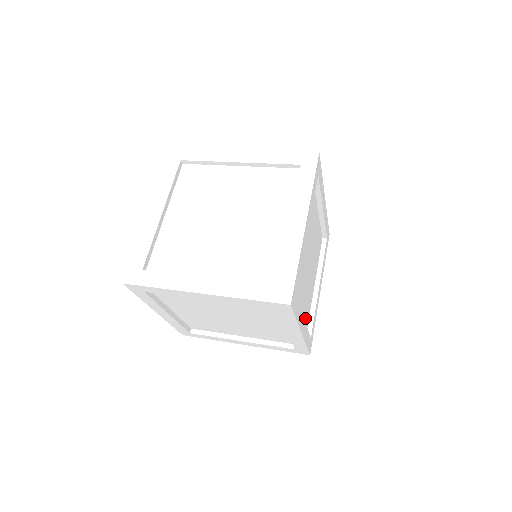
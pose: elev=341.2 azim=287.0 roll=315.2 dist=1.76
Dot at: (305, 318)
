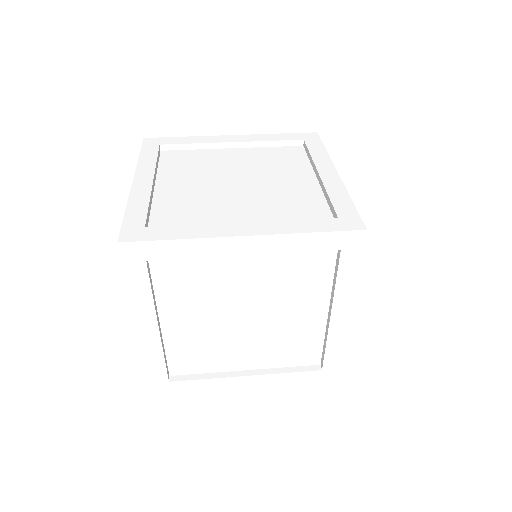
Dot at: occluded
